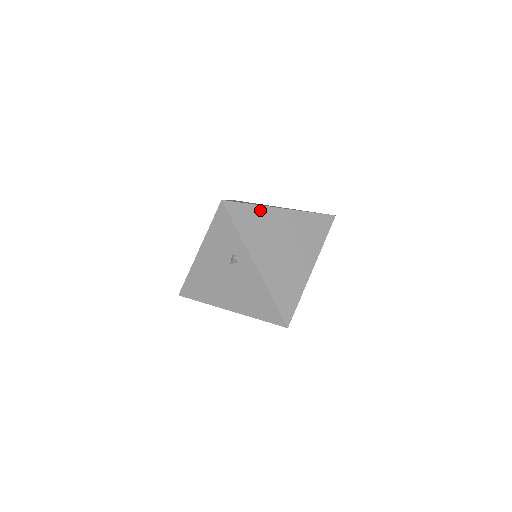
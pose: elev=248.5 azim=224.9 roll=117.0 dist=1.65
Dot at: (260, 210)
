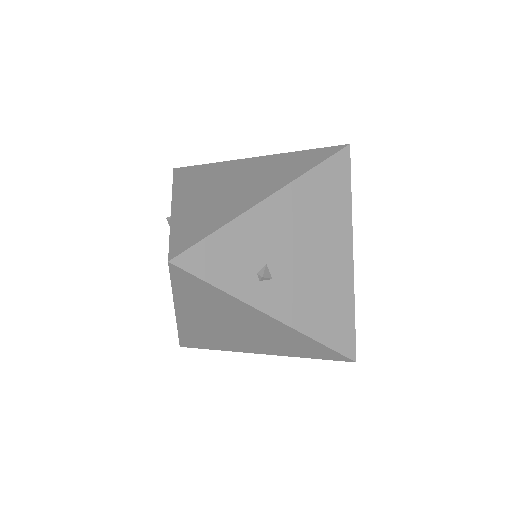
Dot at: (217, 165)
